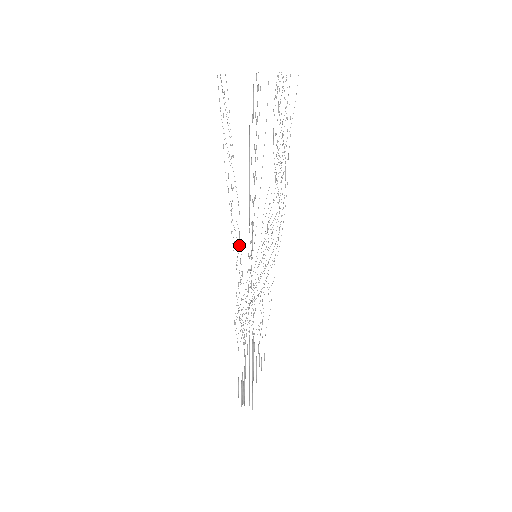
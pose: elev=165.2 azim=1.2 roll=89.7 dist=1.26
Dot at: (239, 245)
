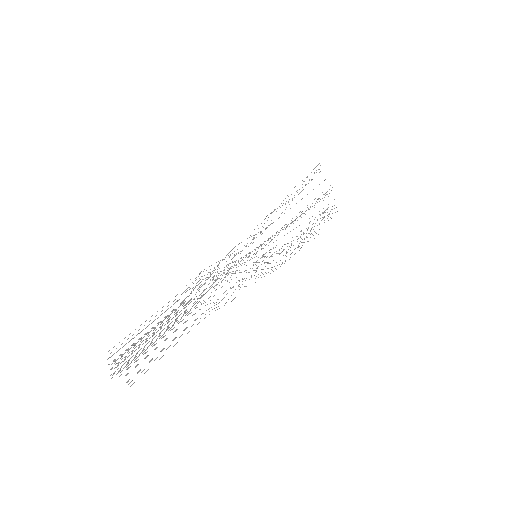
Dot at: (260, 233)
